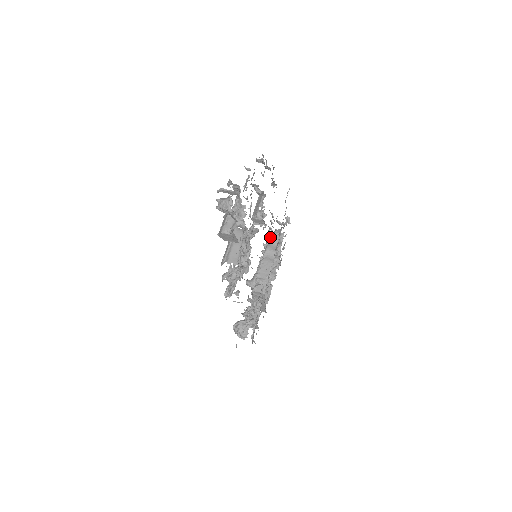
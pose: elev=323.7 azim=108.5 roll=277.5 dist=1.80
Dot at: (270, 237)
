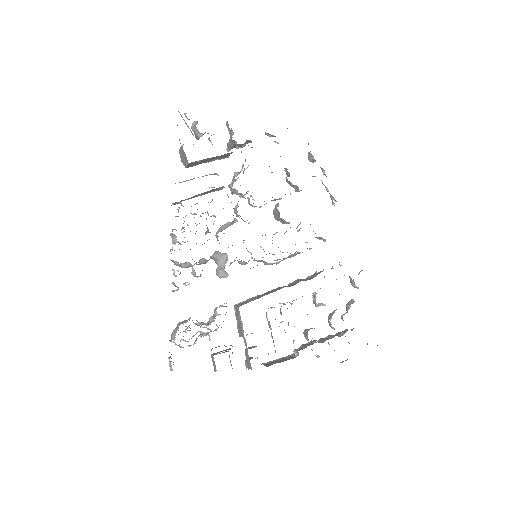
Dot at: (313, 274)
